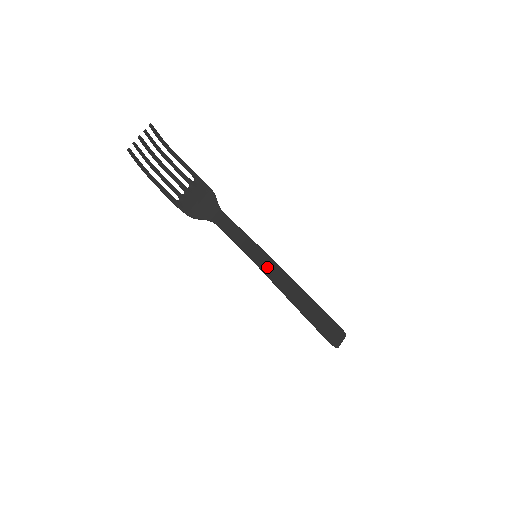
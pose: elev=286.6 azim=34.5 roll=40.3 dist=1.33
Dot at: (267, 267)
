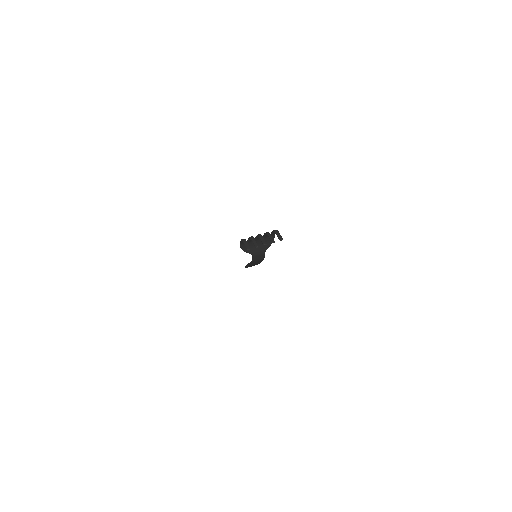
Dot at: (256, 262)
